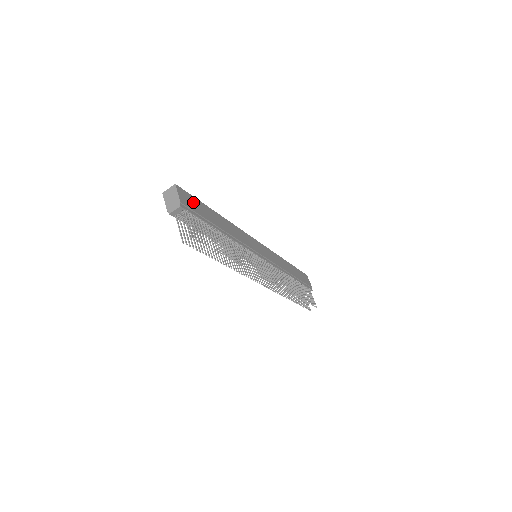
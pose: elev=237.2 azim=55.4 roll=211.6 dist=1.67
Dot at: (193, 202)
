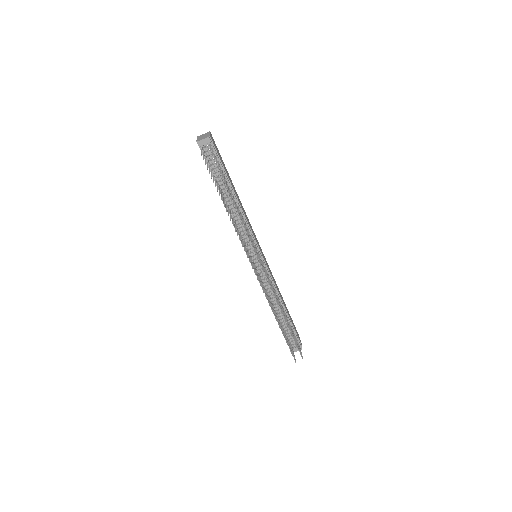
Dot at: (219, 153)
